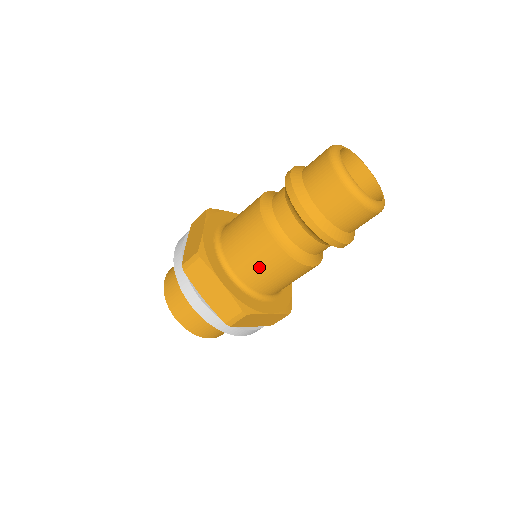
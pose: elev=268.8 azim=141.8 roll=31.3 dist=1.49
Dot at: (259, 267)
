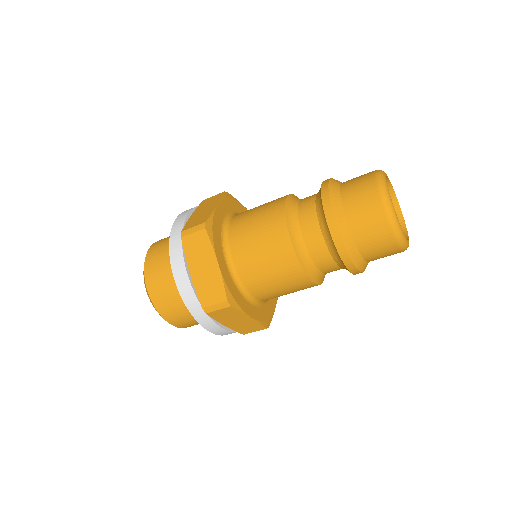
Dot at: (254, 216)
